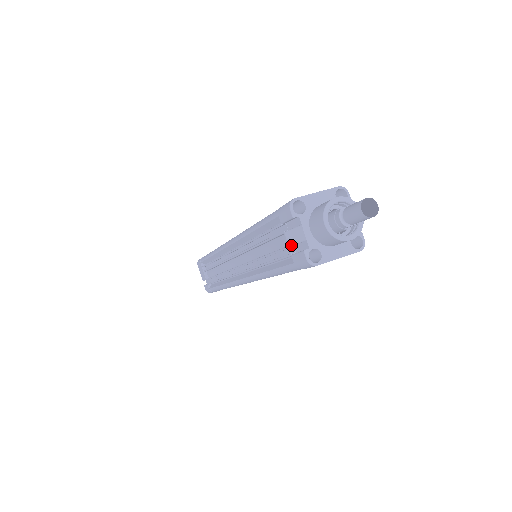
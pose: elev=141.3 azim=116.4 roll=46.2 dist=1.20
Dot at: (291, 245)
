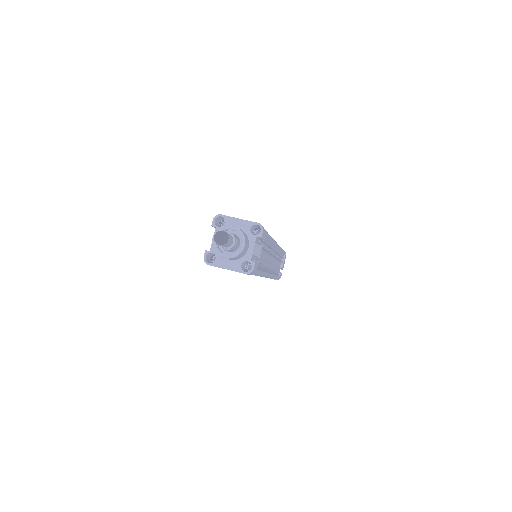
Dot at: occluded
